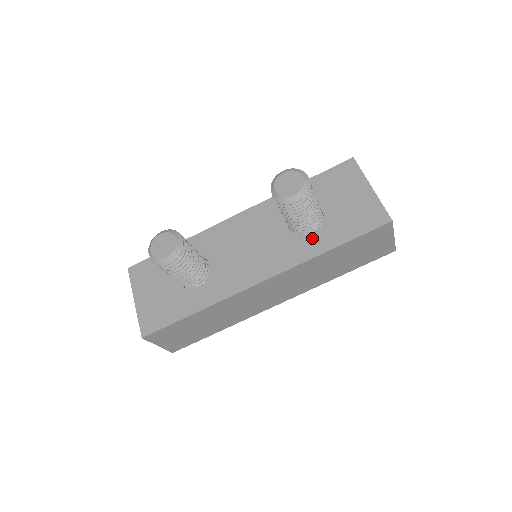
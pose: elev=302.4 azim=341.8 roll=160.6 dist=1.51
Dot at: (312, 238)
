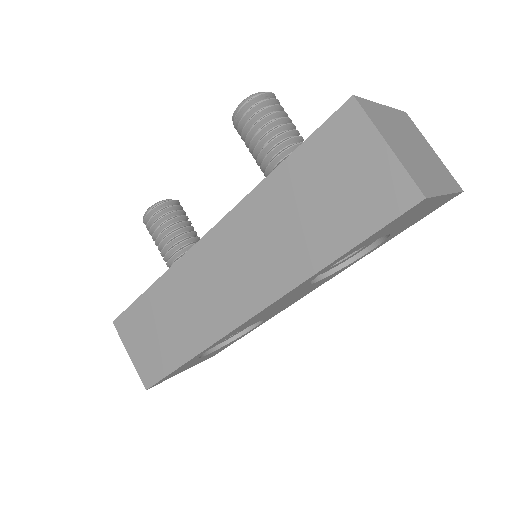
Dot at: occluded
